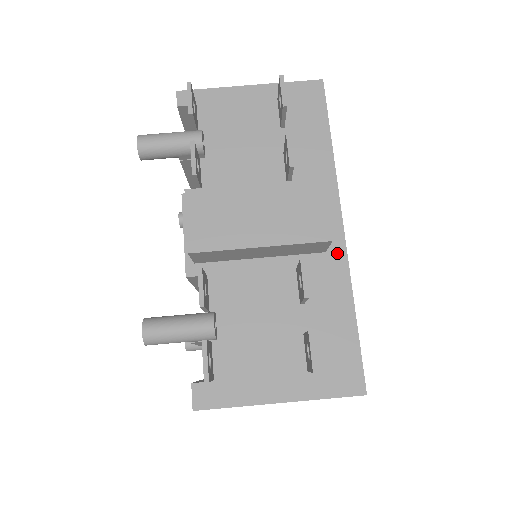
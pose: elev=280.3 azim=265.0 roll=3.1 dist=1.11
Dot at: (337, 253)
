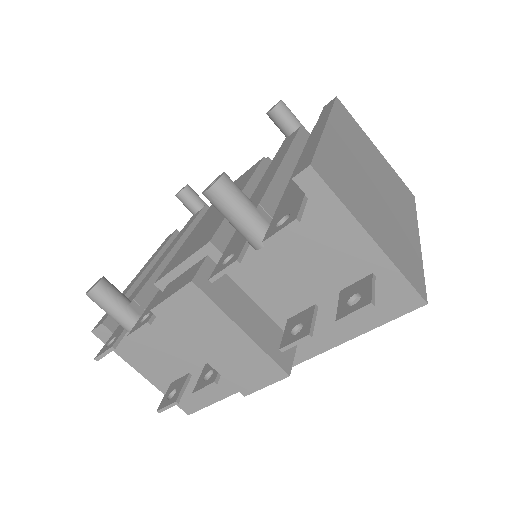
Dot at: occluded
